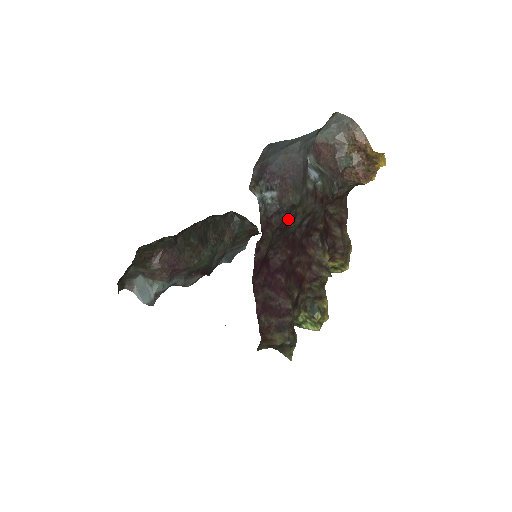
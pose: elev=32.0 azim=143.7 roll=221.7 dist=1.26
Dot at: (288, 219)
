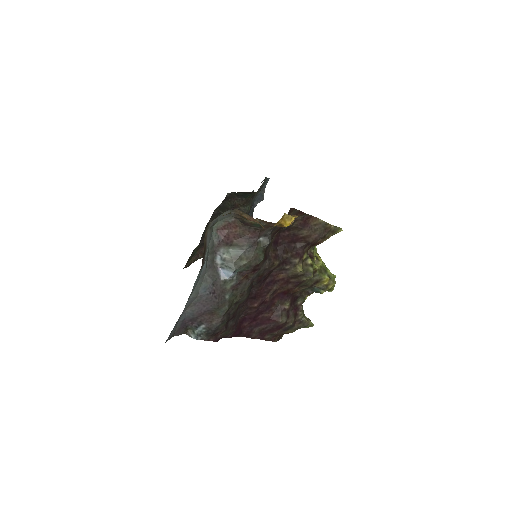
Dot at: (231, 314)
